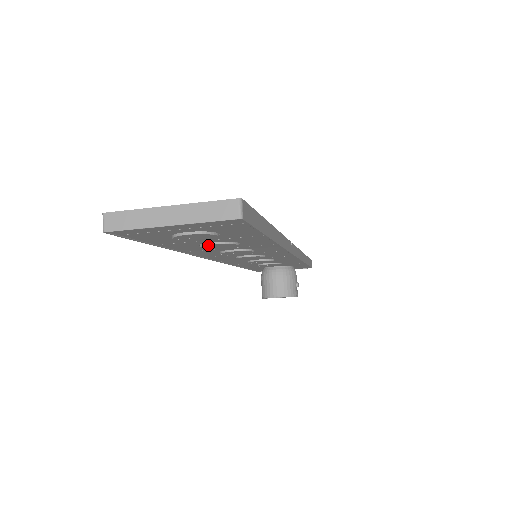
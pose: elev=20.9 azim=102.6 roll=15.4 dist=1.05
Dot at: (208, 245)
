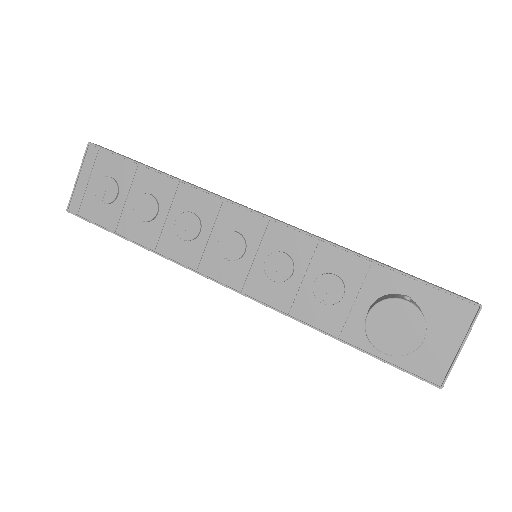
Dot at: (135, 208)
